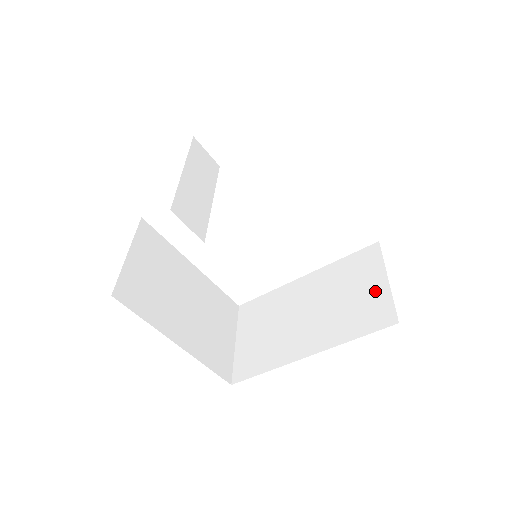
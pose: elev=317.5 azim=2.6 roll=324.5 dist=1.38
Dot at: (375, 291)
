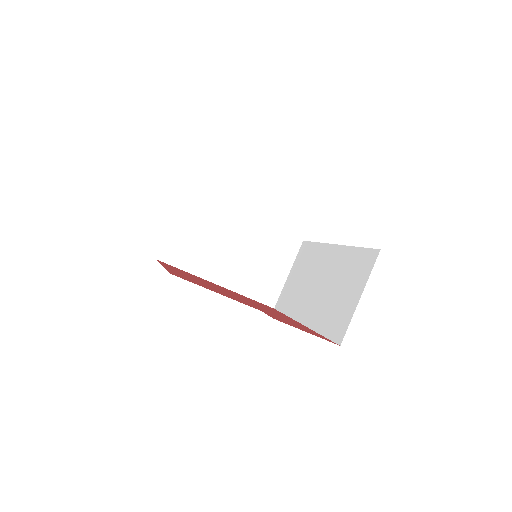
Dot at: (278, 277)
